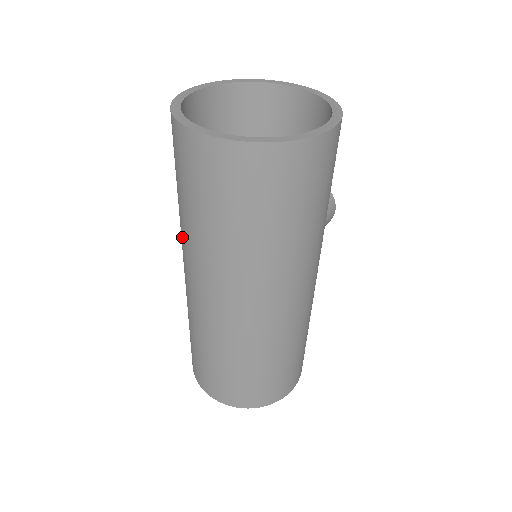
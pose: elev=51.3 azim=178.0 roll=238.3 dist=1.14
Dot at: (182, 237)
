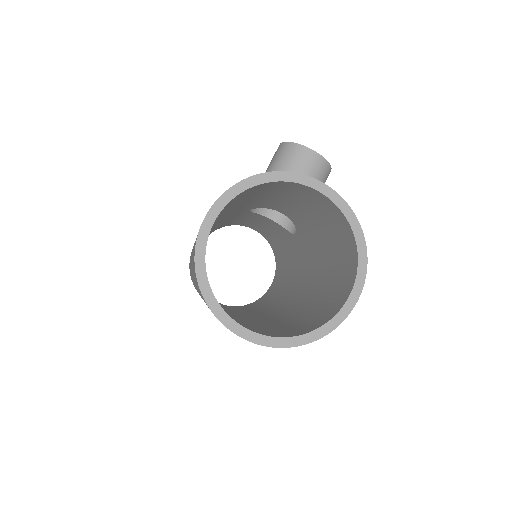
Dot at: occluded
